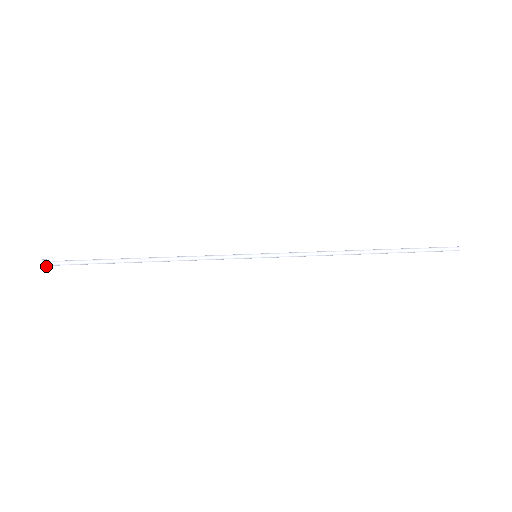
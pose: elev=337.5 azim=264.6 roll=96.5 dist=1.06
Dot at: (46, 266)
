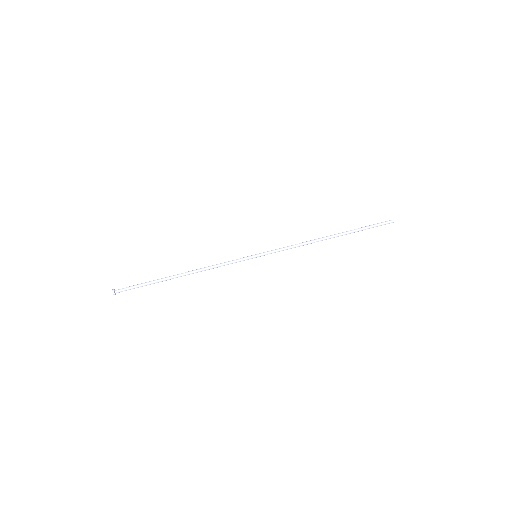
Dot at: (115, 292)
